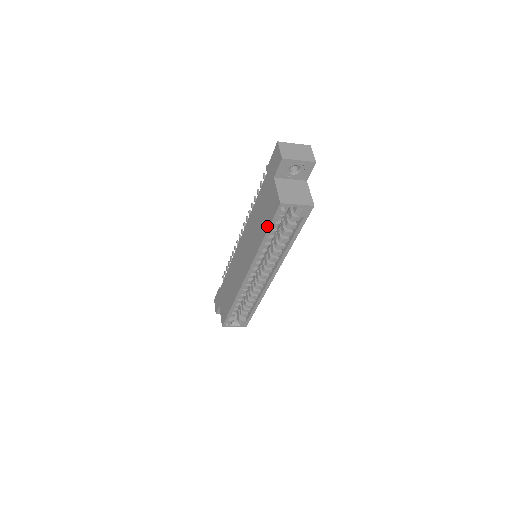
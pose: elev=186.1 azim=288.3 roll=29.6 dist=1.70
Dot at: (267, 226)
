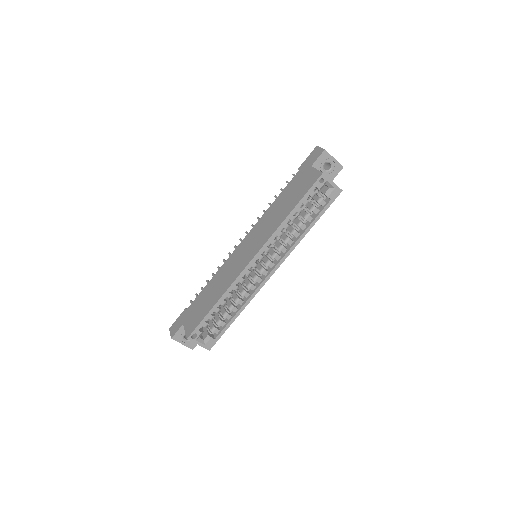
Dot at: (300, 198)
